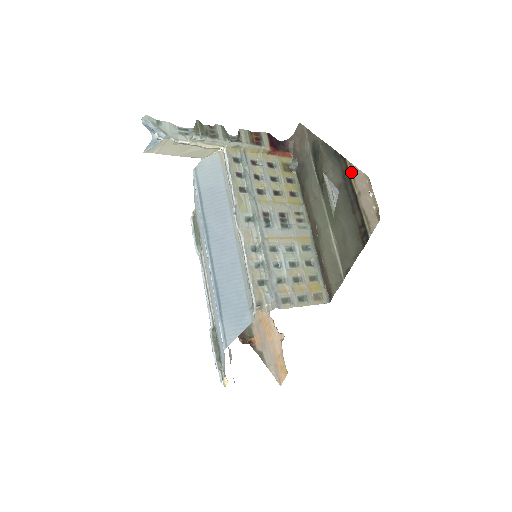
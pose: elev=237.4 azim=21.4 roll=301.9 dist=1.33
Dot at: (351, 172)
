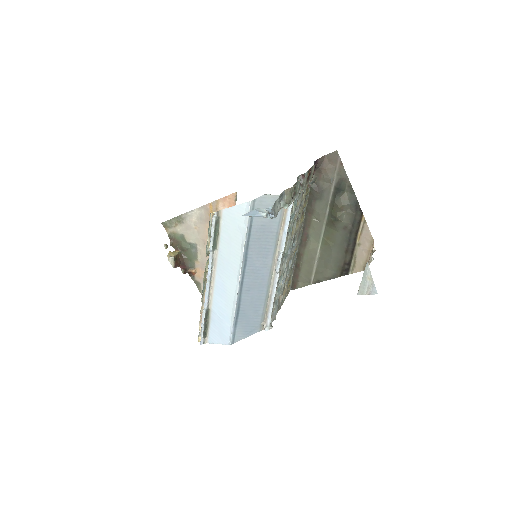
Dot at: (362, 227)
